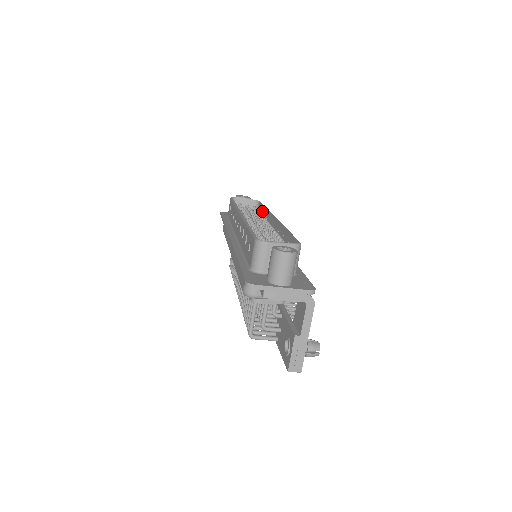
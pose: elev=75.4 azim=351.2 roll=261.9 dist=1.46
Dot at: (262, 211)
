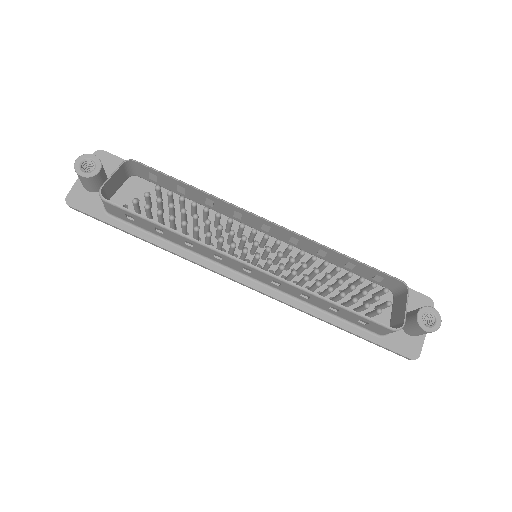
Dot at: (172, 183)
